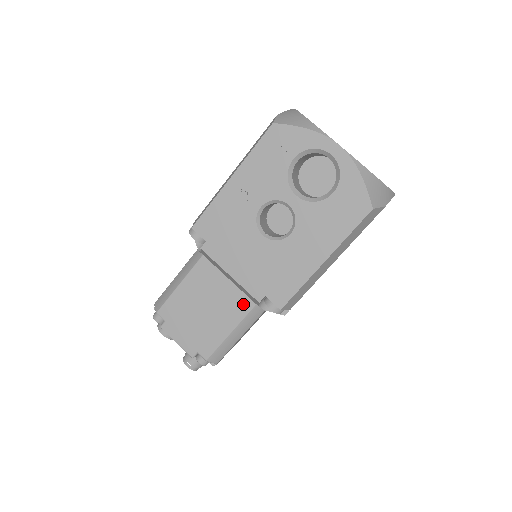
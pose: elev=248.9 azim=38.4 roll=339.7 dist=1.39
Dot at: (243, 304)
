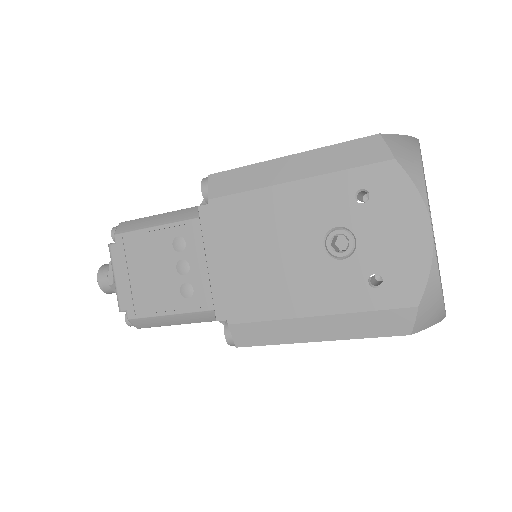
Dot at: occluded
